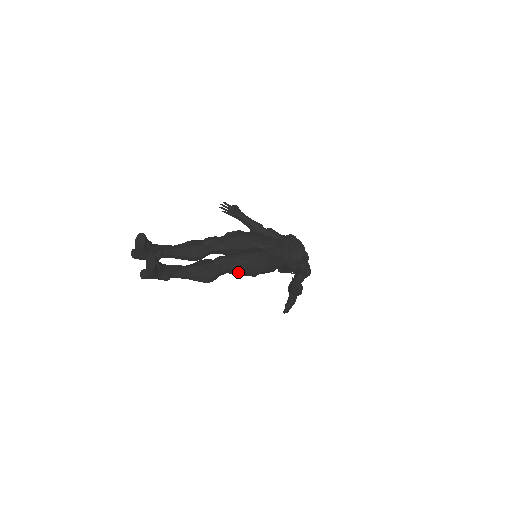
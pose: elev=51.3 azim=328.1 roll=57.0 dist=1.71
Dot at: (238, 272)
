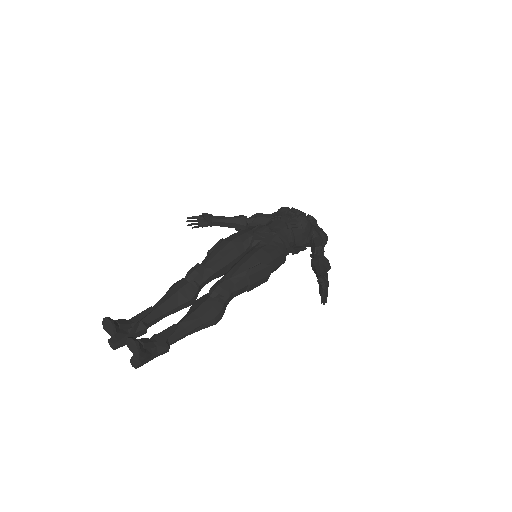
Dot at: (245, 289)
